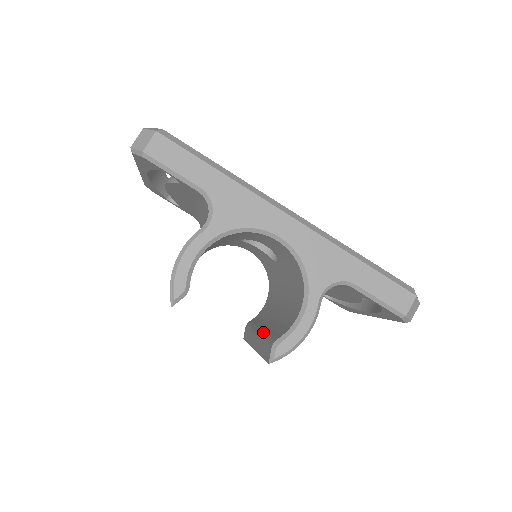
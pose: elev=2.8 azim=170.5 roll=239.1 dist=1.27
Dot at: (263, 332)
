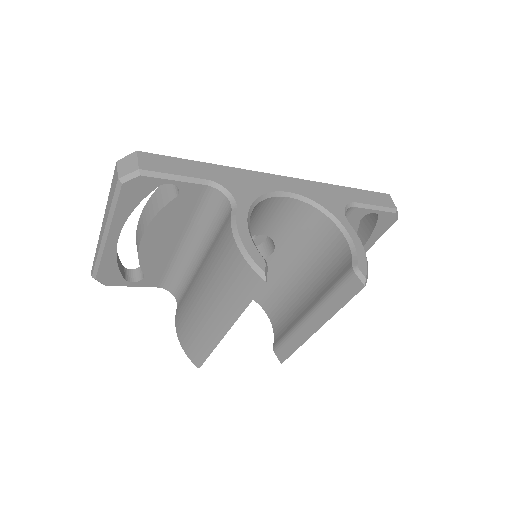
Dot at: (318, 301)
